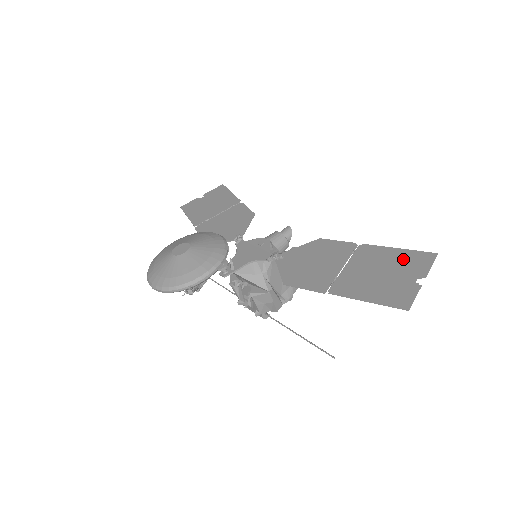
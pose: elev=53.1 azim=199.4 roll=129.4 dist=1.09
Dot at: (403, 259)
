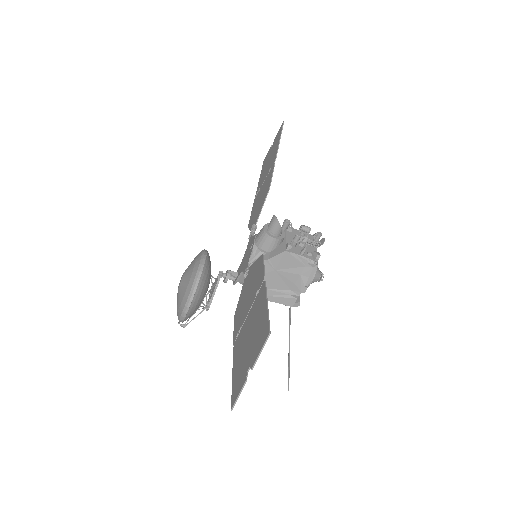
Dot at: (259, 327)
